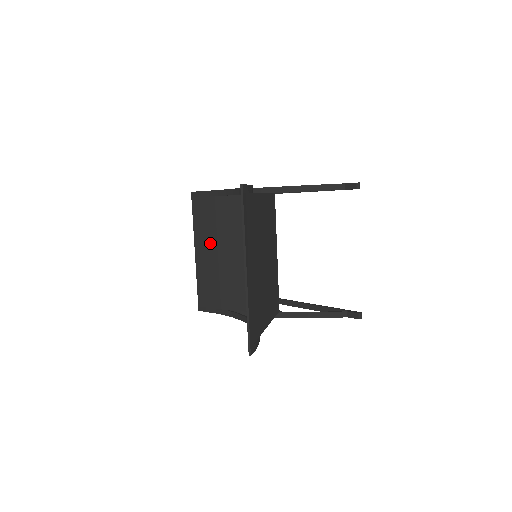
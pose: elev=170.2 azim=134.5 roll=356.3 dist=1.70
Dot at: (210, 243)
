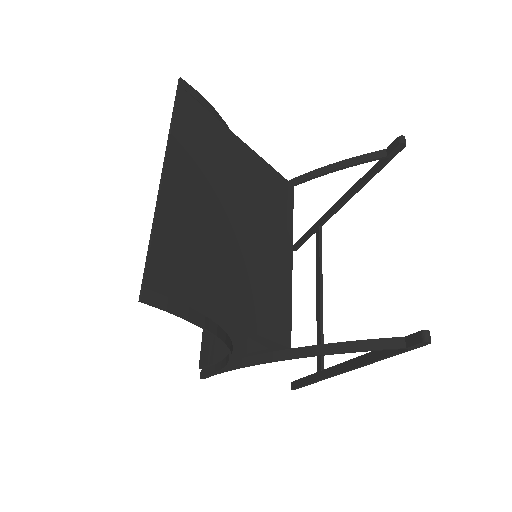
Dot at: occluded
